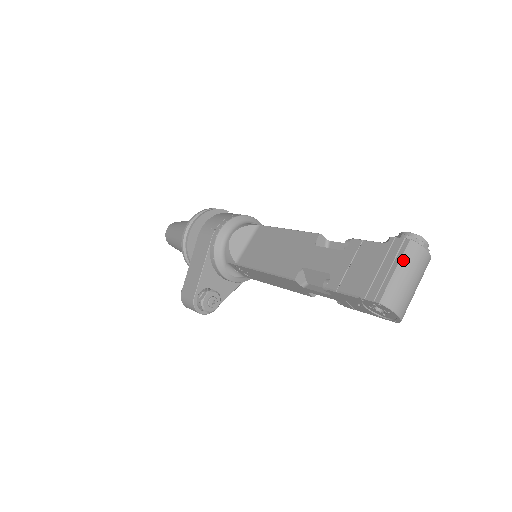
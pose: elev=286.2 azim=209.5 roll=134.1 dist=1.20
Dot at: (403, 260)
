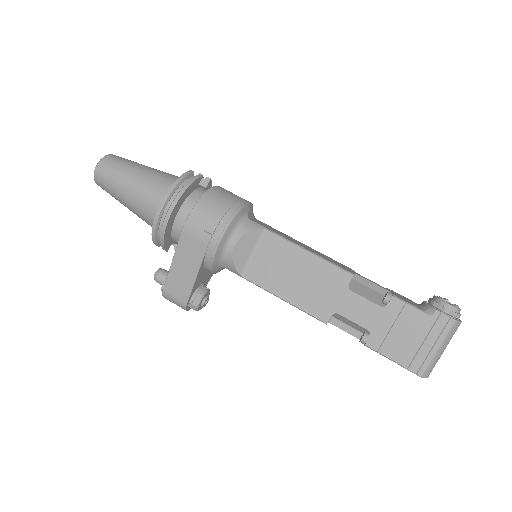
Dot at: (446, 339)
